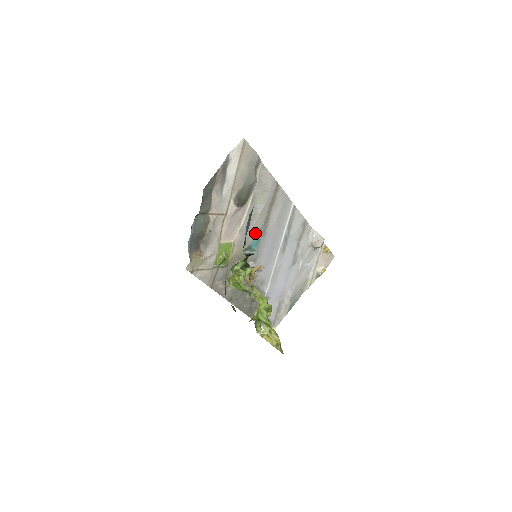
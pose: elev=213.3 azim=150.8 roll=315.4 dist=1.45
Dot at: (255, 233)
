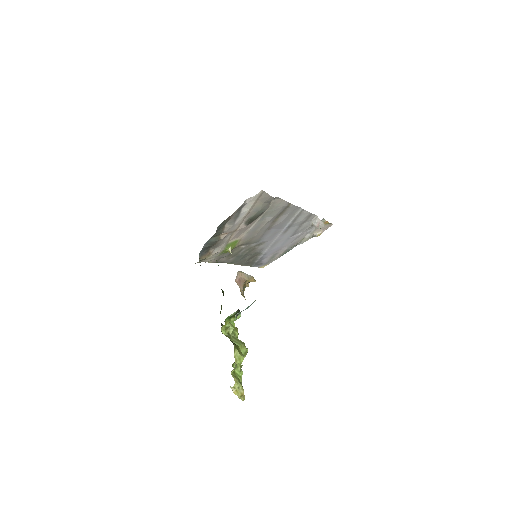
Dot at: (261, 231)
